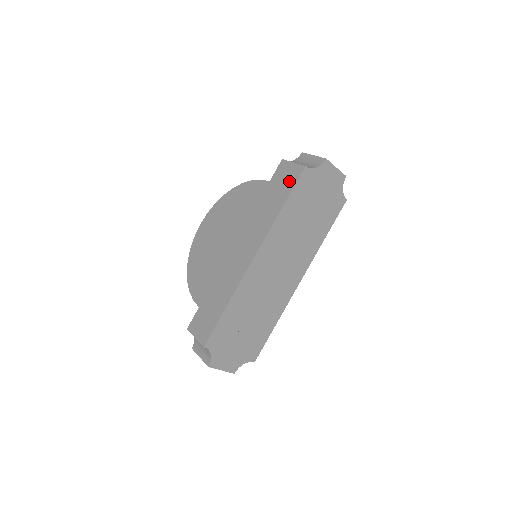
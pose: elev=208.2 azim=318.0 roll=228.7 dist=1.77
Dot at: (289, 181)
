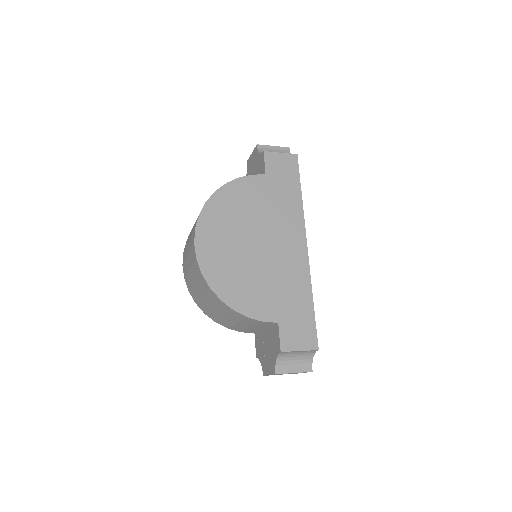
Dot at: (290, 170)
